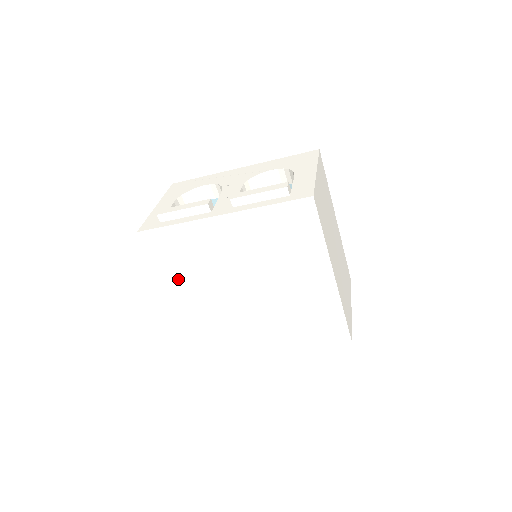
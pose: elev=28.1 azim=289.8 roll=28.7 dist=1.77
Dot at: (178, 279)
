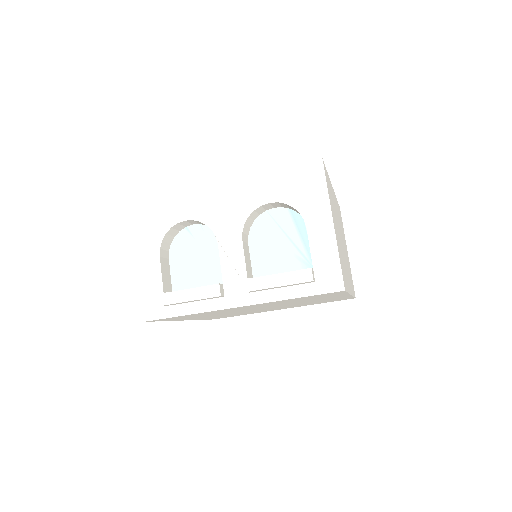
Dot at: occluded
